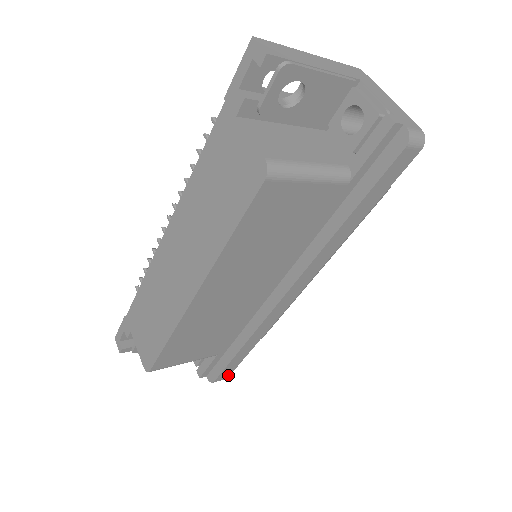
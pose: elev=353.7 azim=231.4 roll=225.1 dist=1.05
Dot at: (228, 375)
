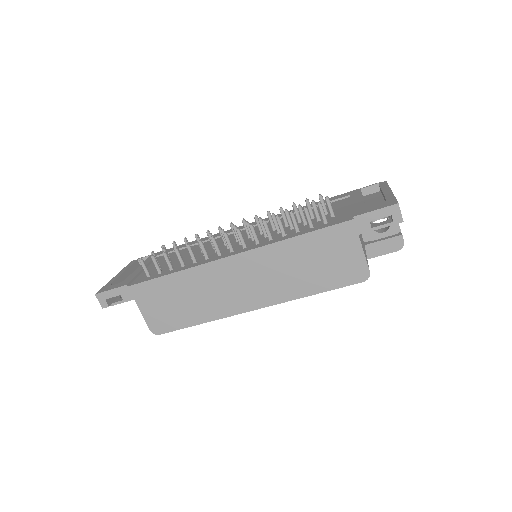
Dot at: occluded
